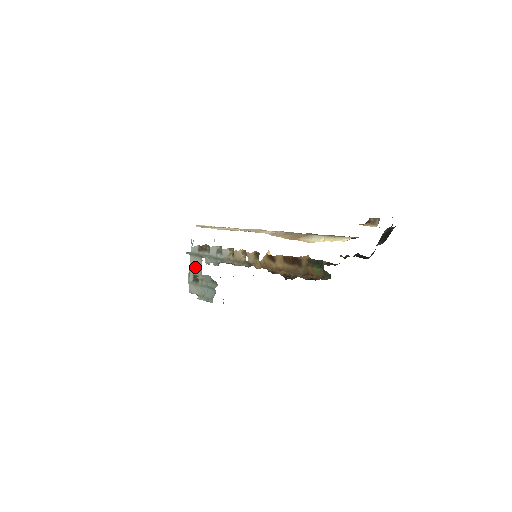
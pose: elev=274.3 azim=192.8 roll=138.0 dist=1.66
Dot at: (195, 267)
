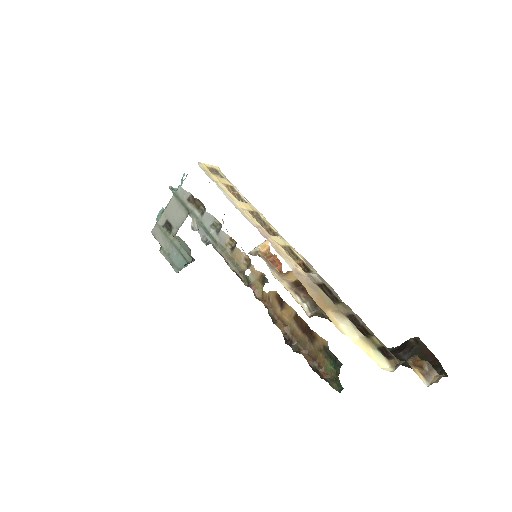
Dot at: (174, 214)
